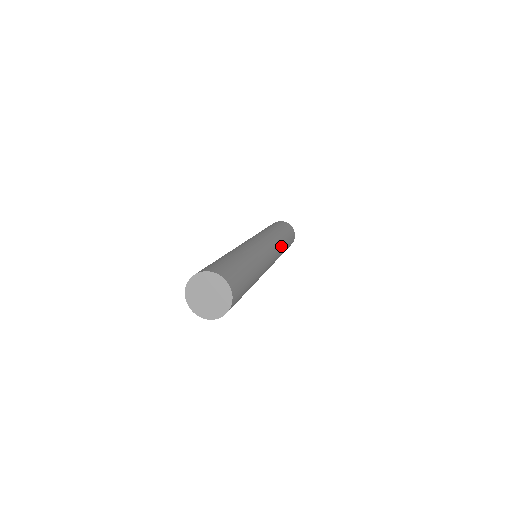
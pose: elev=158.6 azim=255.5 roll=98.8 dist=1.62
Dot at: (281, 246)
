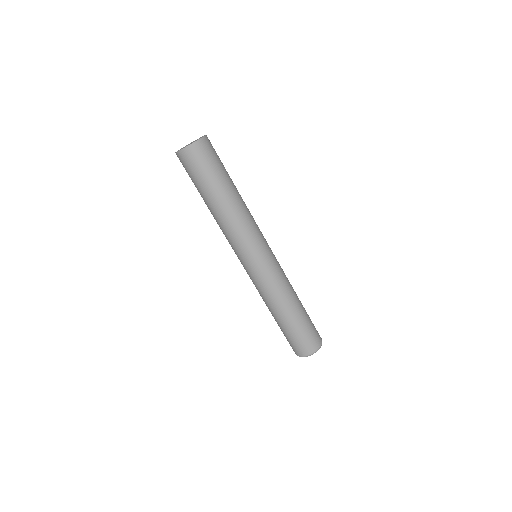
Dot at: (284, 287)
